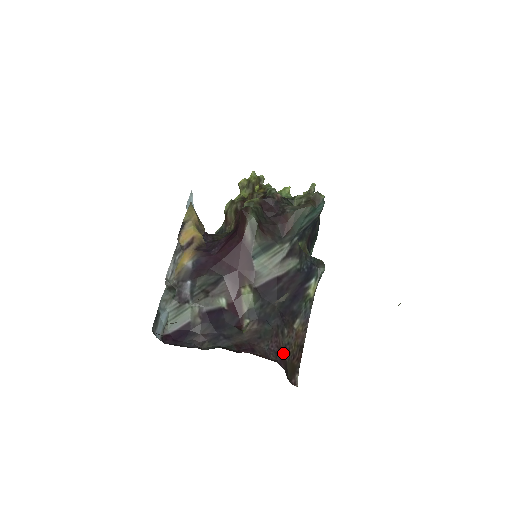
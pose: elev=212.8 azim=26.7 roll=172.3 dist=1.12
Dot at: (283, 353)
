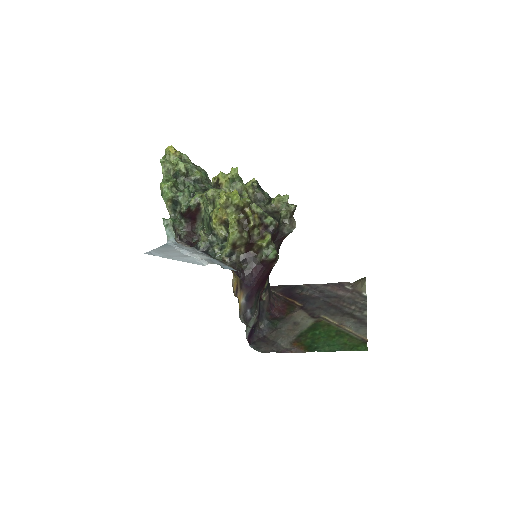
Dot at: occluded
